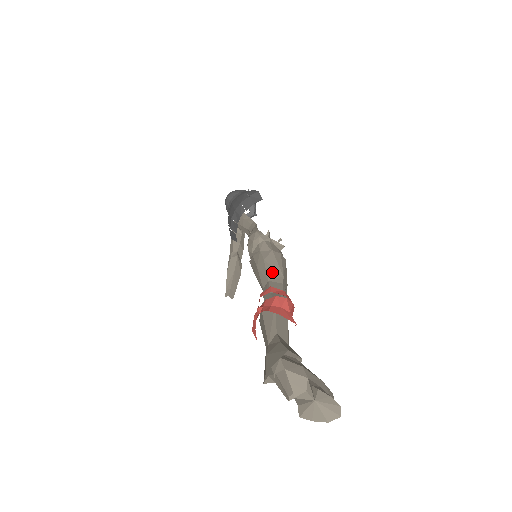
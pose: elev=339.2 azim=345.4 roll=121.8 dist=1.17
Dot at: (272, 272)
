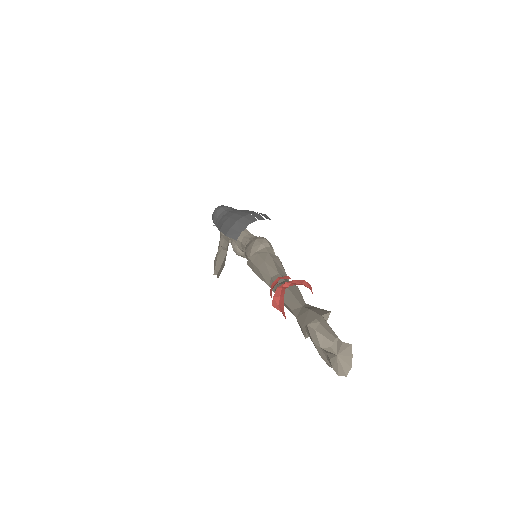
Dot at: (280, 270)
